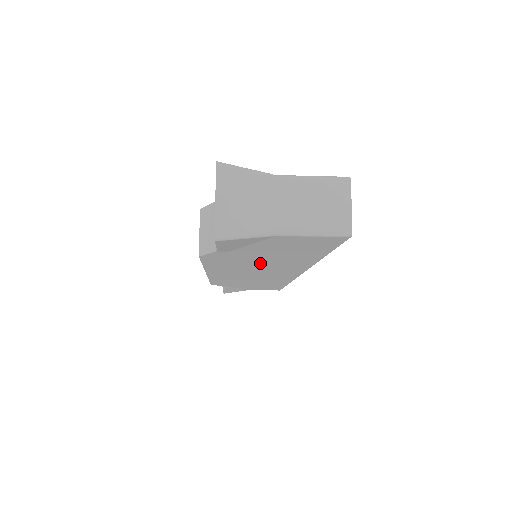
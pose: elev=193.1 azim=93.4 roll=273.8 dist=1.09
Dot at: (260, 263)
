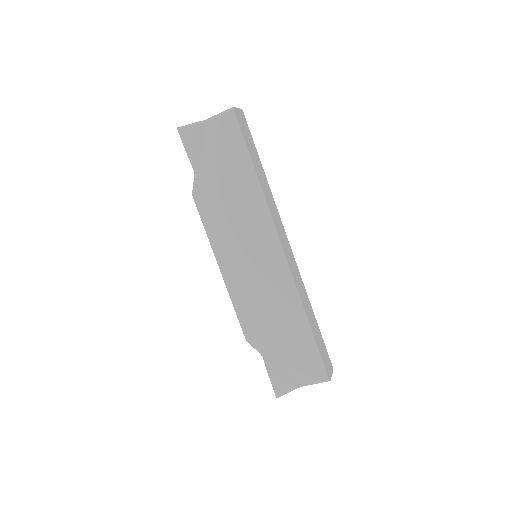
Dot at: (232, 205)
